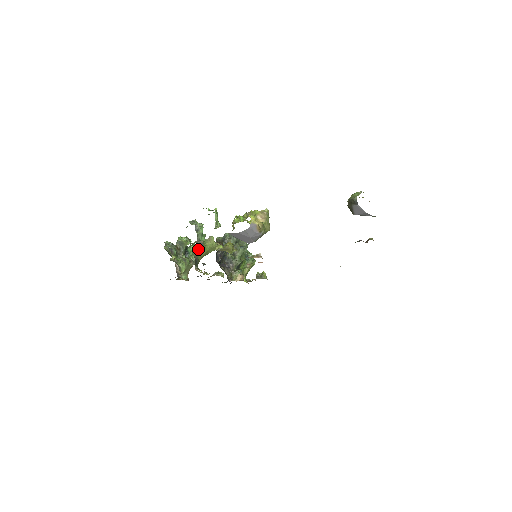
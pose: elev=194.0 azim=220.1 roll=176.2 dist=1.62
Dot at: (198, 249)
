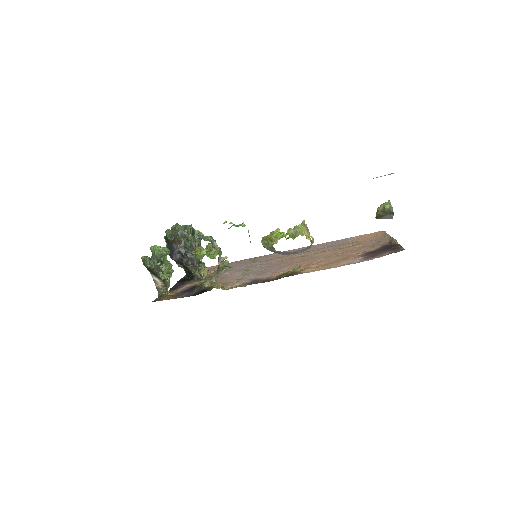
Dot at: (218, 266)
